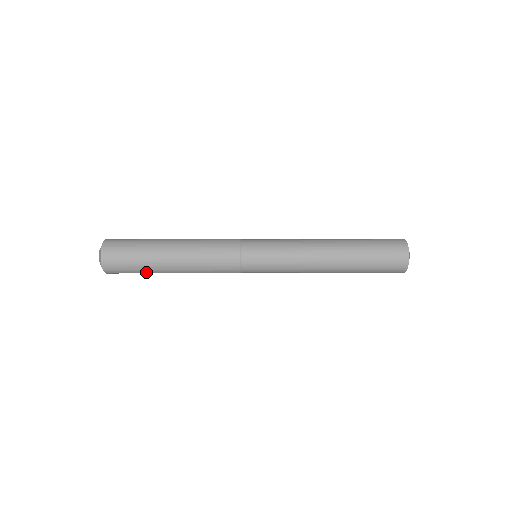
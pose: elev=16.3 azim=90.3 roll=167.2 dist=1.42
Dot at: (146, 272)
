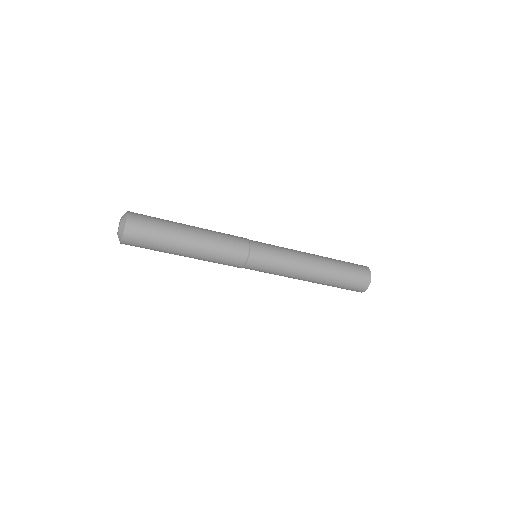
Dot at: (160, 251)
